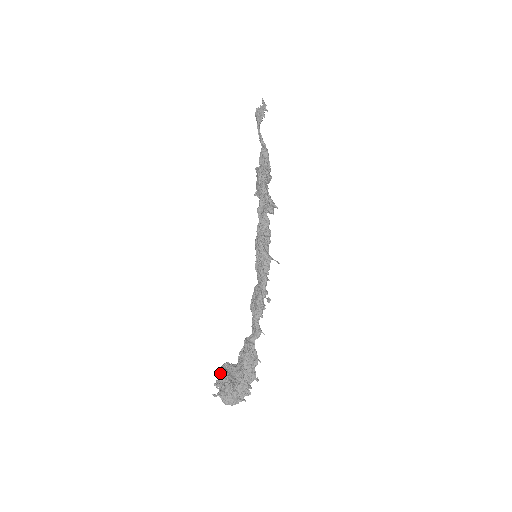
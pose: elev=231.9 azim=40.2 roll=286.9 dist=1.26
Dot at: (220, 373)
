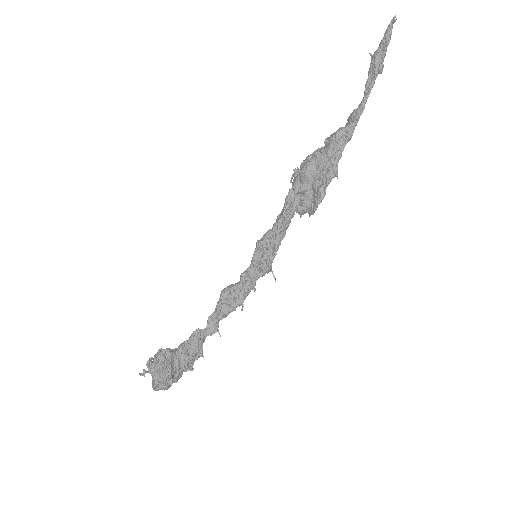
Dot at: (159, 360)
